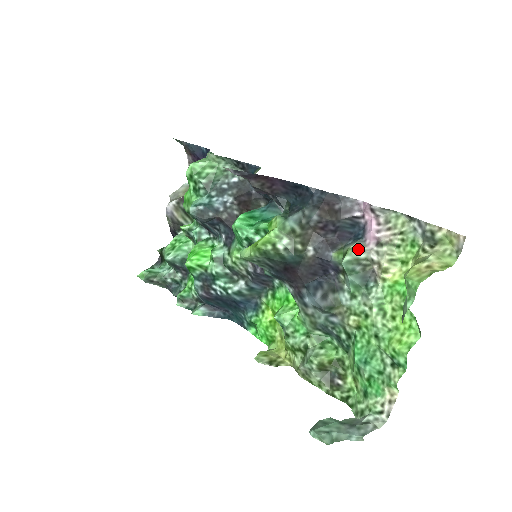
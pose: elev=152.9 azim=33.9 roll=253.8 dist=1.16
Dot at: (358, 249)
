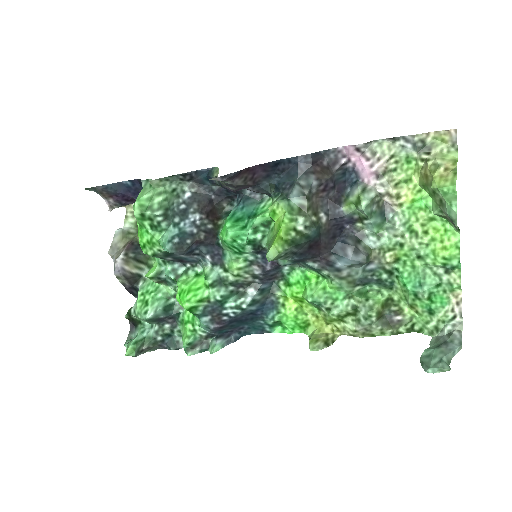
Dot at: (365, 191)
